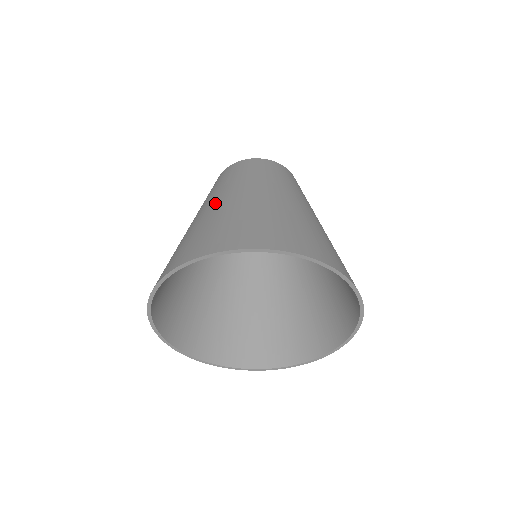
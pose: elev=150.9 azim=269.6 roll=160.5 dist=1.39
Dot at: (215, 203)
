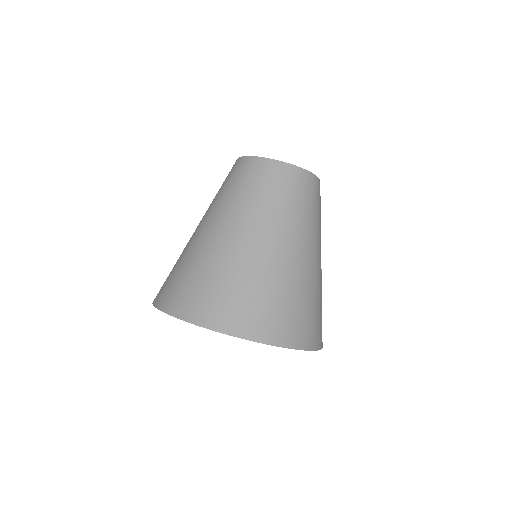
Dot at: (218, 233)
